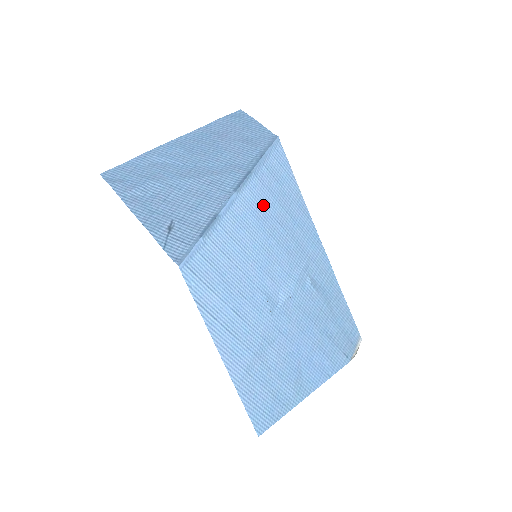
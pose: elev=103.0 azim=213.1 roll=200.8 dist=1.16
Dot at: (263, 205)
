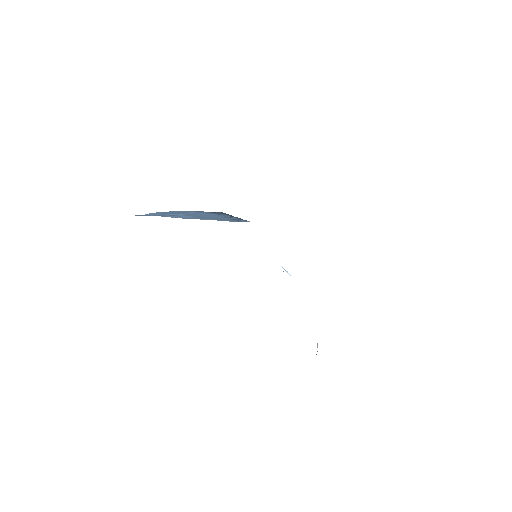
Dot at: occluded
